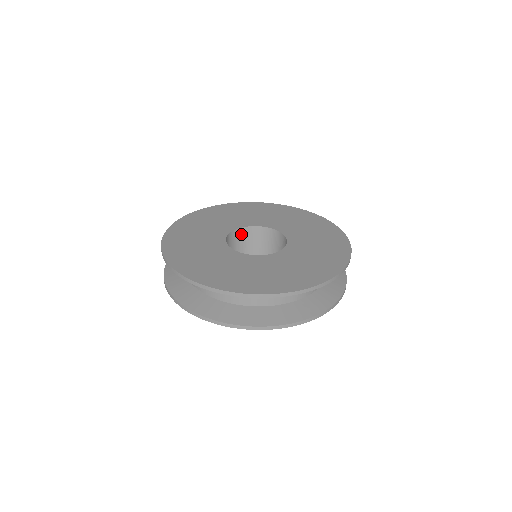
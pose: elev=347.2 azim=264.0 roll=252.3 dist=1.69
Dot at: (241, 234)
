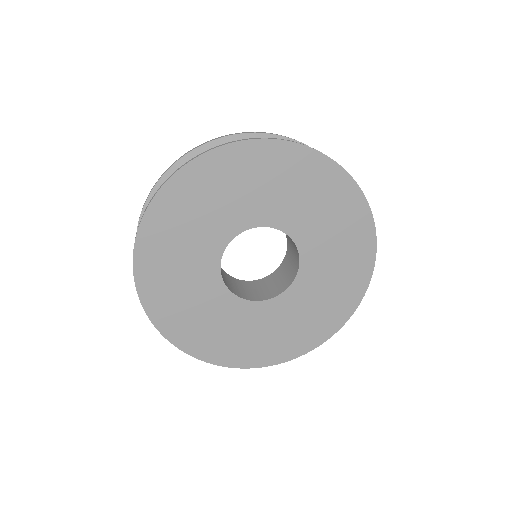
Dot at: occluded
